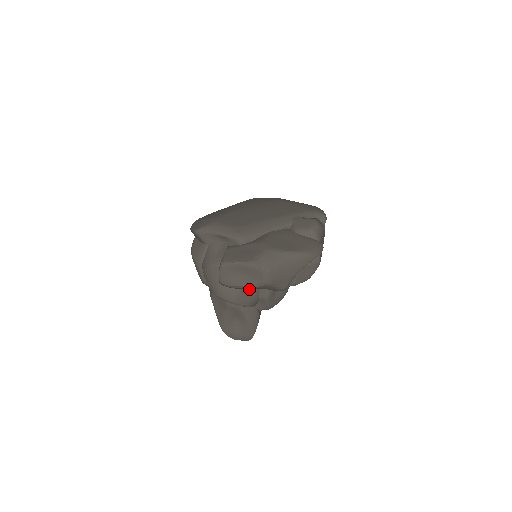
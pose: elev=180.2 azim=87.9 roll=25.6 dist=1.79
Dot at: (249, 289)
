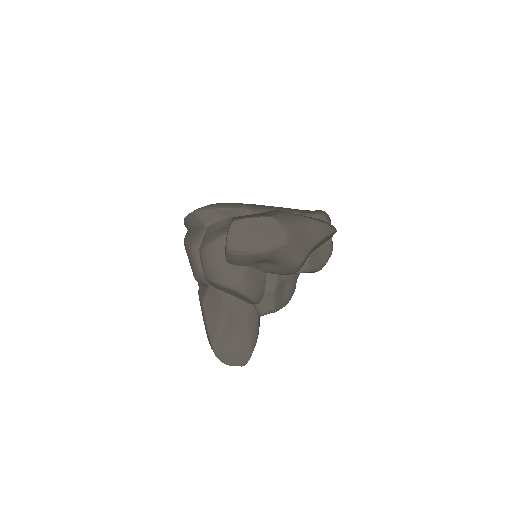
Dot at: (256, 272)
